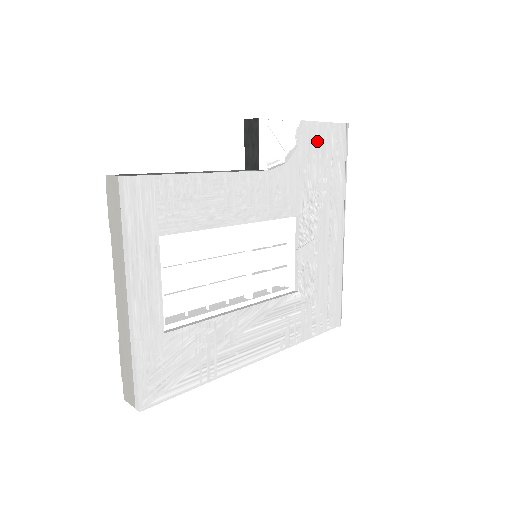
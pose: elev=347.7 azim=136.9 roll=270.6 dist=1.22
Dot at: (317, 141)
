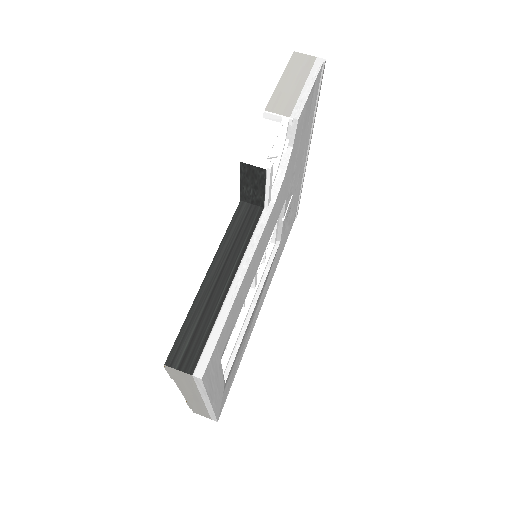
Dot at: (304, 118)
